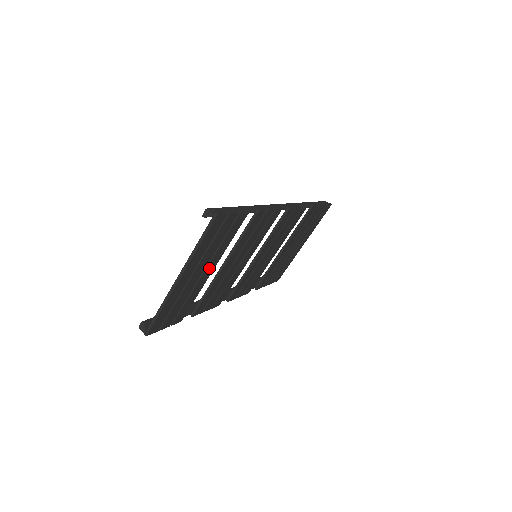
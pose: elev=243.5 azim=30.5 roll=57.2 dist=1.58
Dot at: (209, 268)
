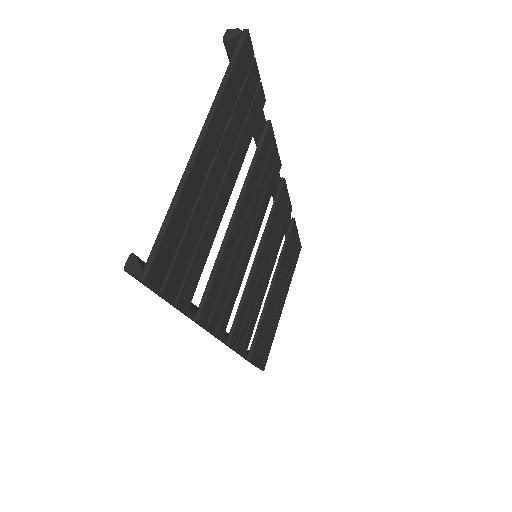
Dot at: (227, 183)
